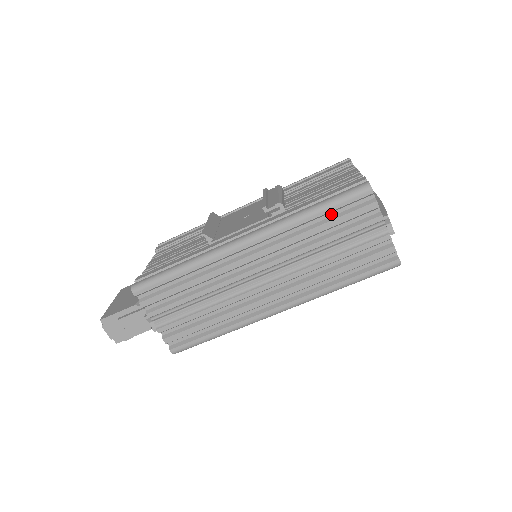
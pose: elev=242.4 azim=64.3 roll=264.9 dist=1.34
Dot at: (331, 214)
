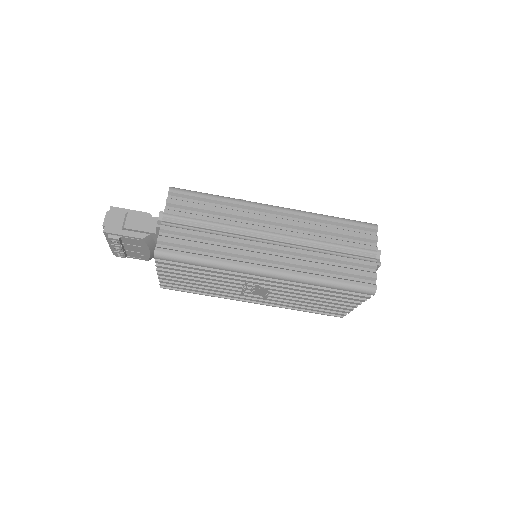
Dot at: (343, 228)
